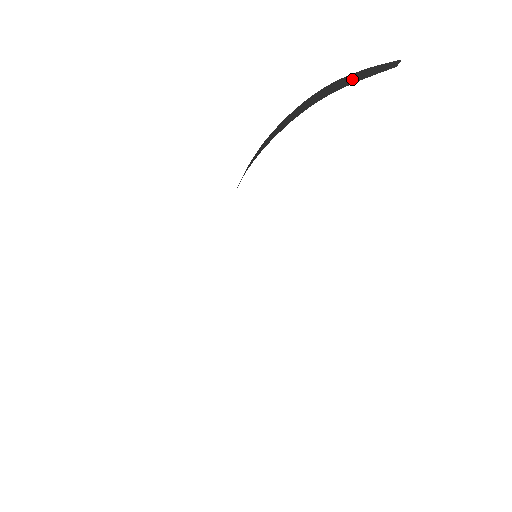
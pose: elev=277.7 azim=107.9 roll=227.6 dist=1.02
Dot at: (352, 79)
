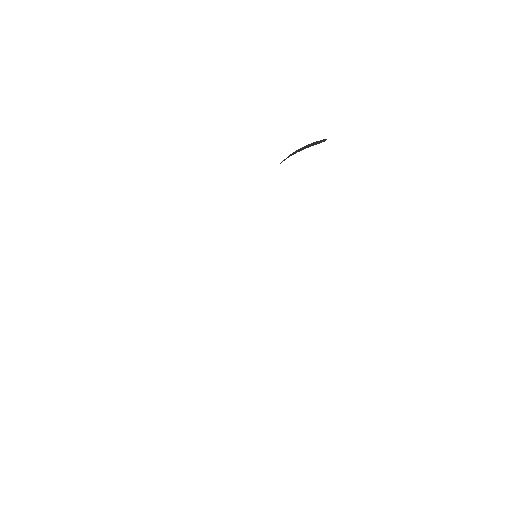
Dot at: (304, 148)
